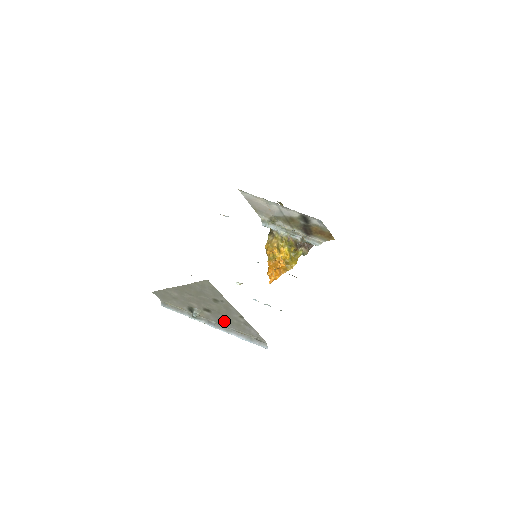
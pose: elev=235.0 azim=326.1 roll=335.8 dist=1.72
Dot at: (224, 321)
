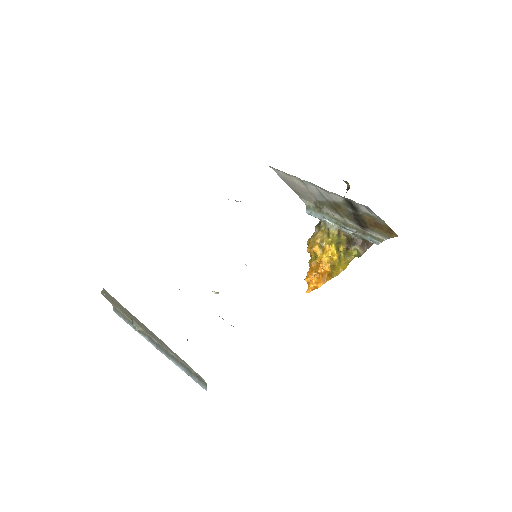
Dot at: (160, 342)
